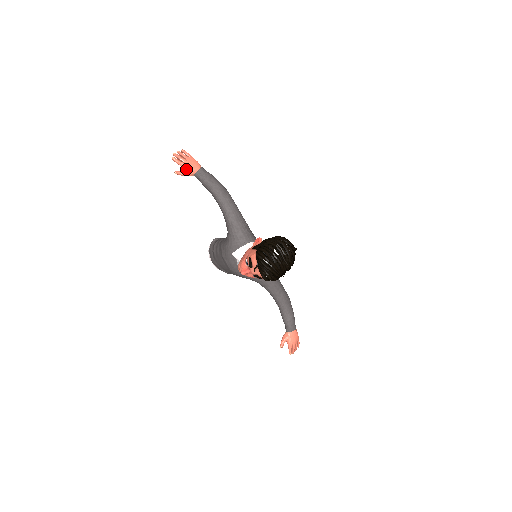
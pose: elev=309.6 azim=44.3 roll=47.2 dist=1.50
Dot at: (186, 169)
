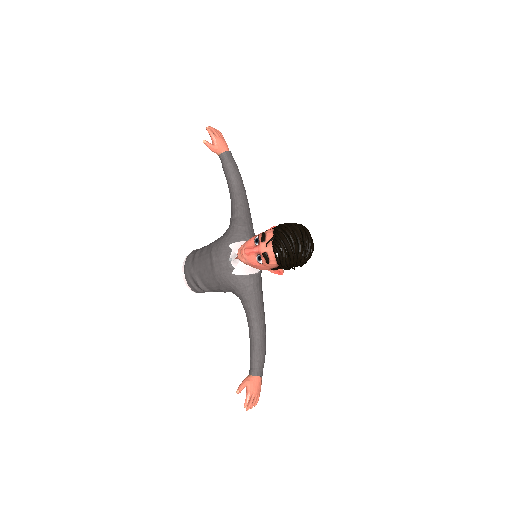
Dot at: (216, 143)
